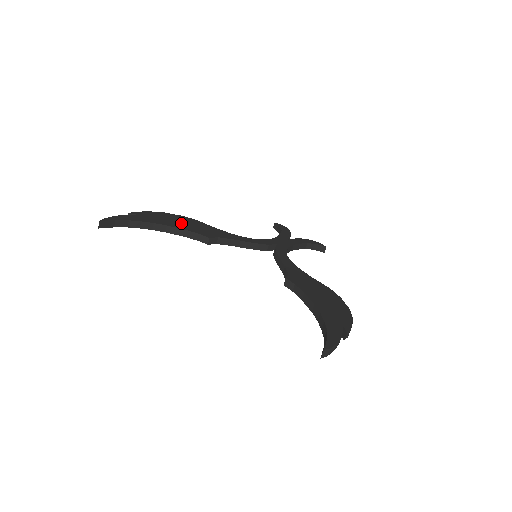
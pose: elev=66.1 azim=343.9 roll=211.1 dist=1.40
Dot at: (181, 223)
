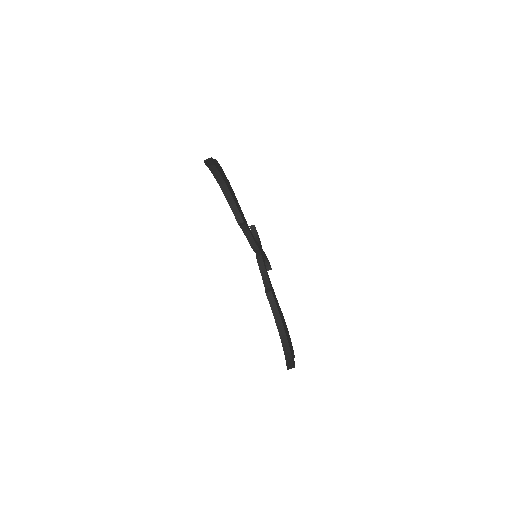
Dot at: (232, 193)
